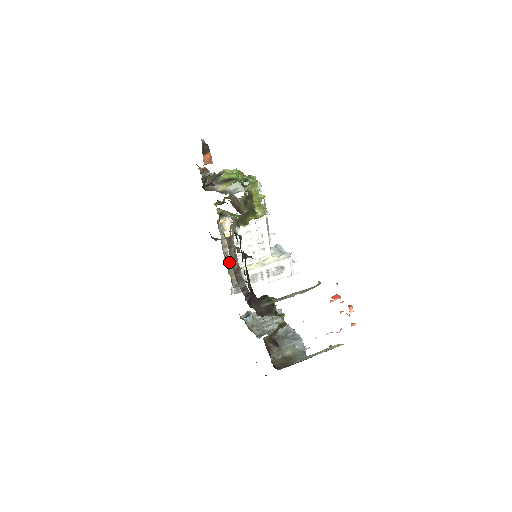
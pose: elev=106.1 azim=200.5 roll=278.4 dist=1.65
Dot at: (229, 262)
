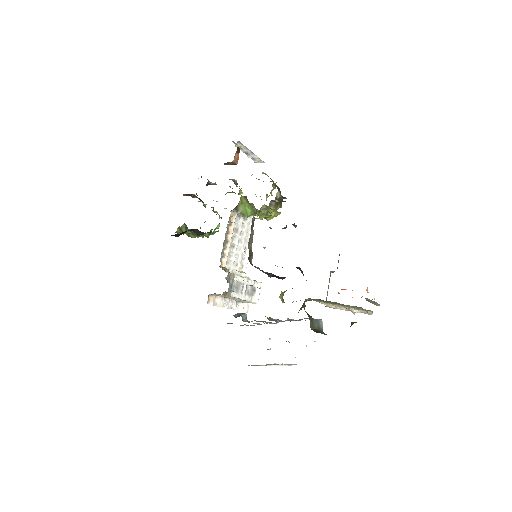
Dot at: (221, 261)
